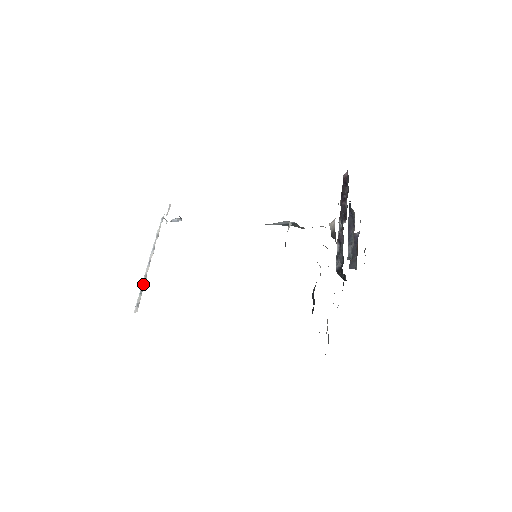
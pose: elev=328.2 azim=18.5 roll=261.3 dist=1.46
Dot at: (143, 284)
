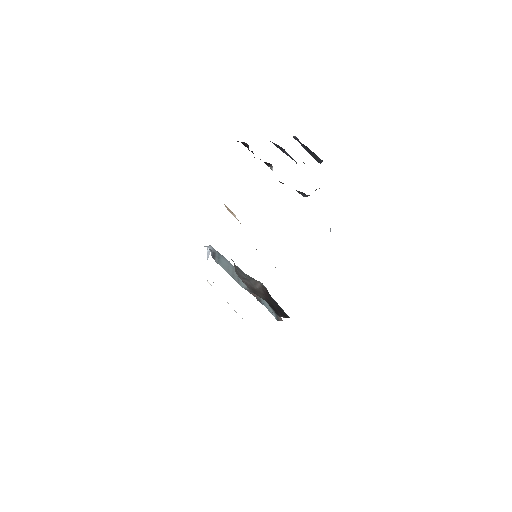
Dot at: (236, 312)
